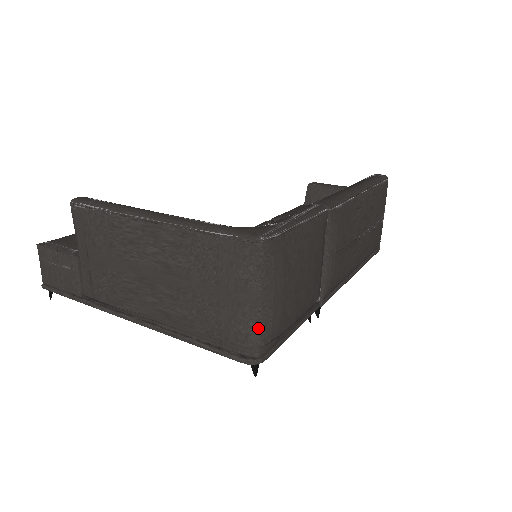
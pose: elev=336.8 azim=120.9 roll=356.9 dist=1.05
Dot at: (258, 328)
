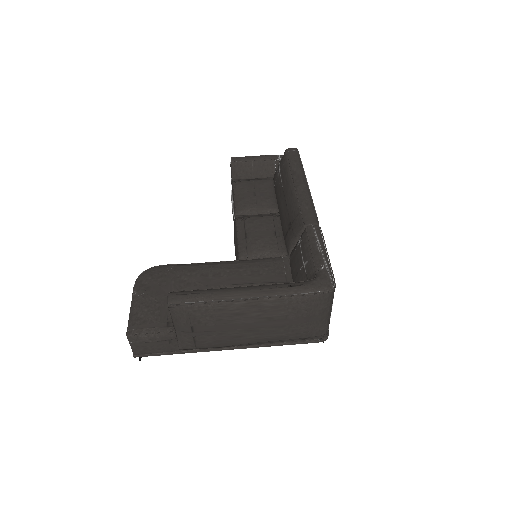
Dot at: (328, 324)
